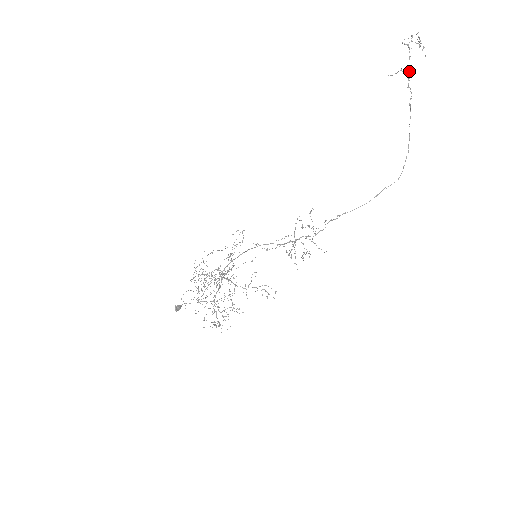
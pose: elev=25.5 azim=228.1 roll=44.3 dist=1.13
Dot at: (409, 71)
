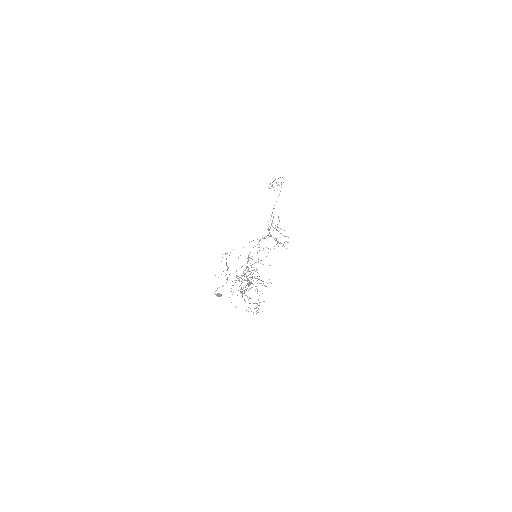
Dot at: occluded
